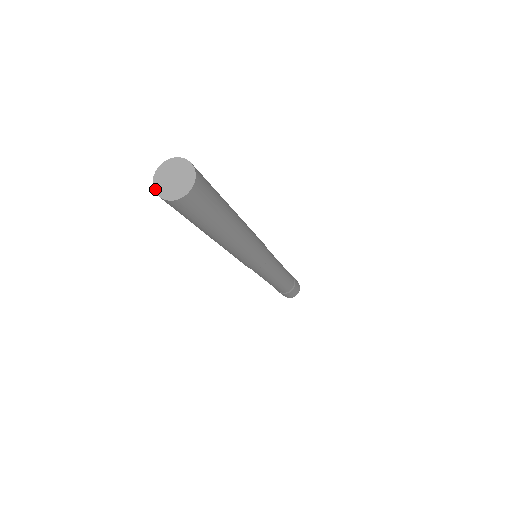
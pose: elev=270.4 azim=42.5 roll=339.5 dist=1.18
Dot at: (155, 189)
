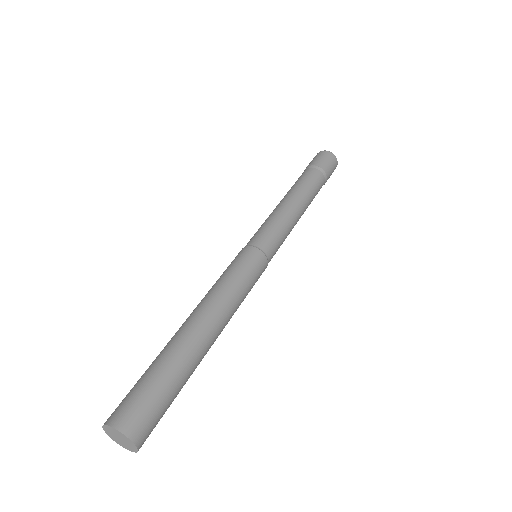
Dot at: occluded
